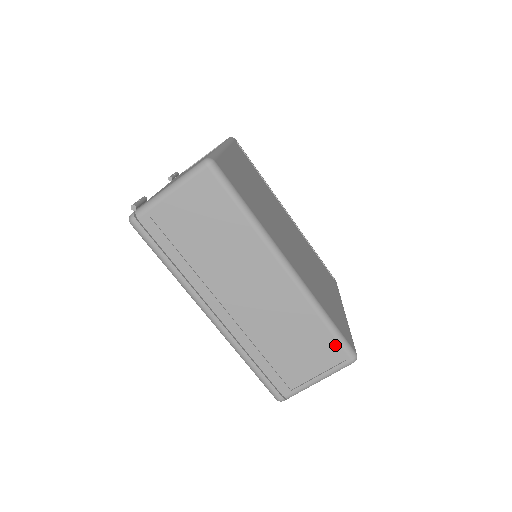
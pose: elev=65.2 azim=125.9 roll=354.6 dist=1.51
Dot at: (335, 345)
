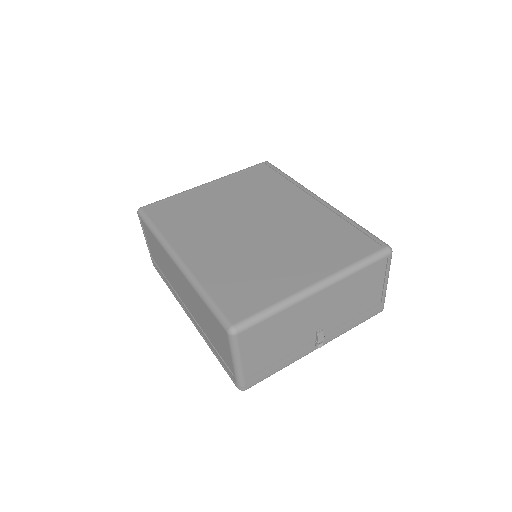
Dot at: (217, 320)
